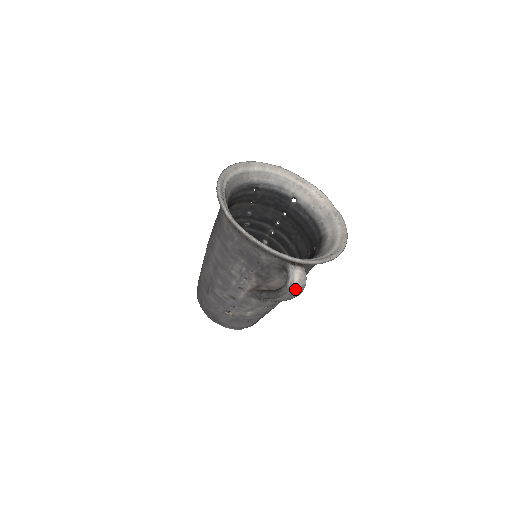
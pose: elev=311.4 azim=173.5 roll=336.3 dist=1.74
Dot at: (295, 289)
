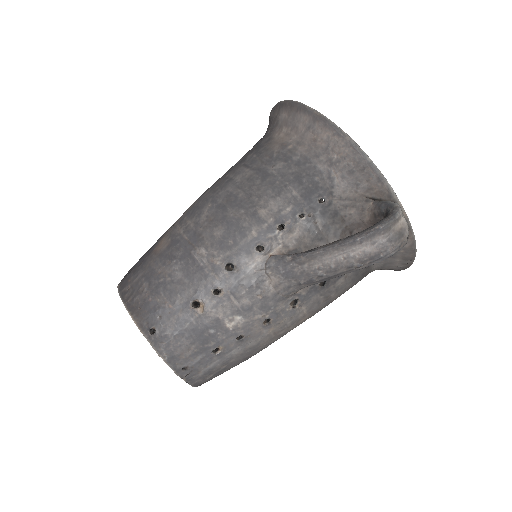
Dot at: (401, 231)
